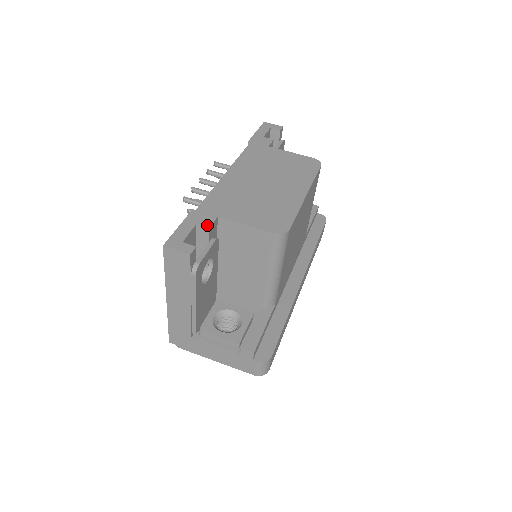
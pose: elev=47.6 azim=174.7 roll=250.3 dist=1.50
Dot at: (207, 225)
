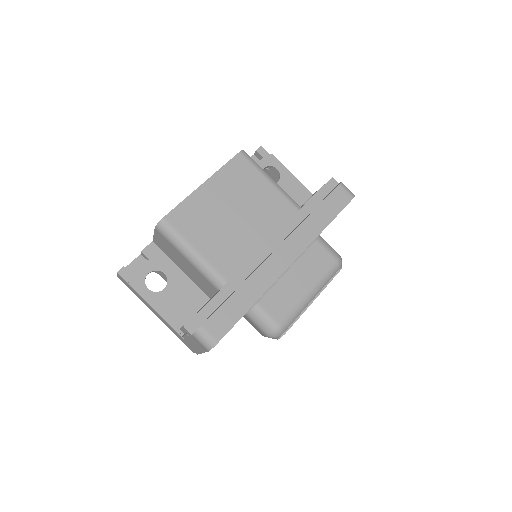
Dot at: (142, 250)
